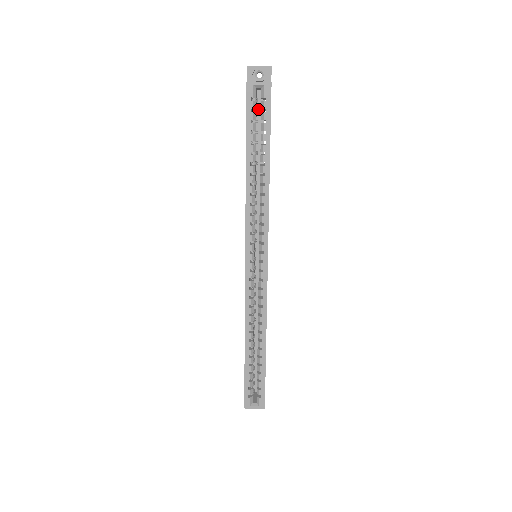
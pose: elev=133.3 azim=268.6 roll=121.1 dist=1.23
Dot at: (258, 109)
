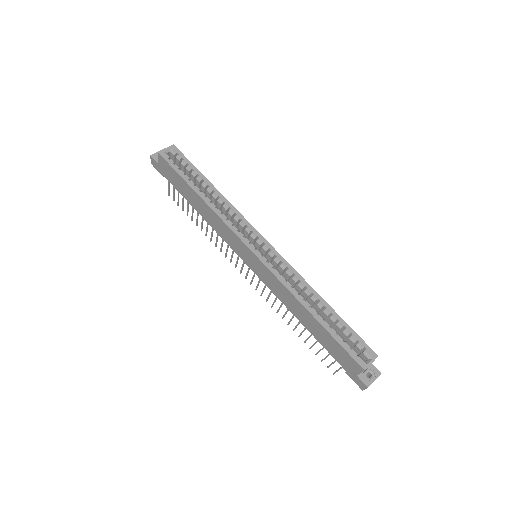
Dot at: occluded
